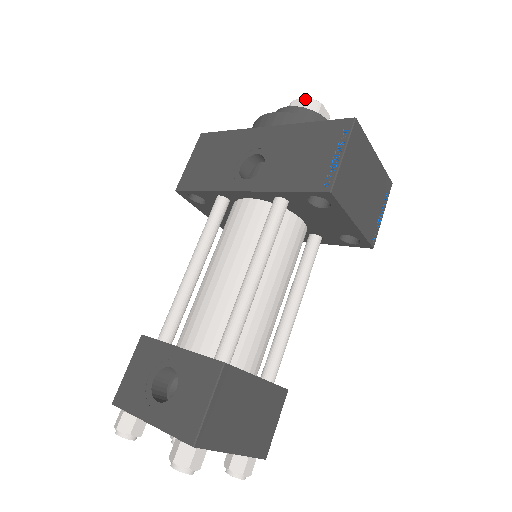
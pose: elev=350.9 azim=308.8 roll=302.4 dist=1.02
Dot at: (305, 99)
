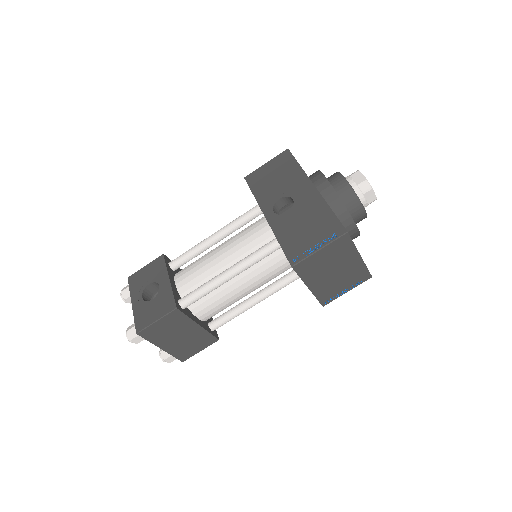
Dot at: (364, 177)
